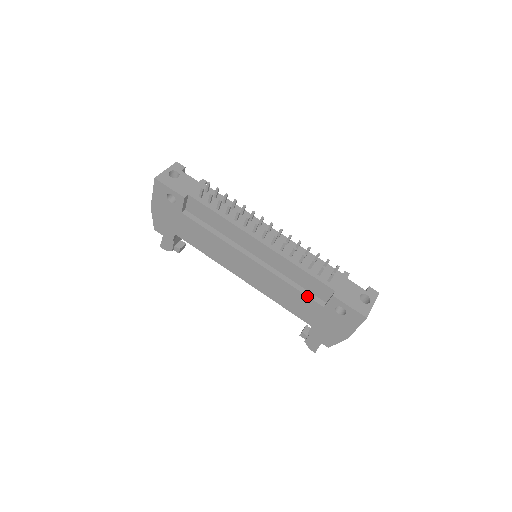
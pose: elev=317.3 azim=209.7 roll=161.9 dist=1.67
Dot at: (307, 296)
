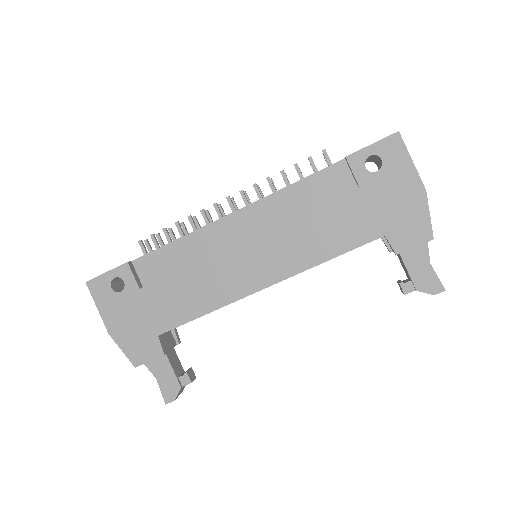
Dot at: (332, 199)
